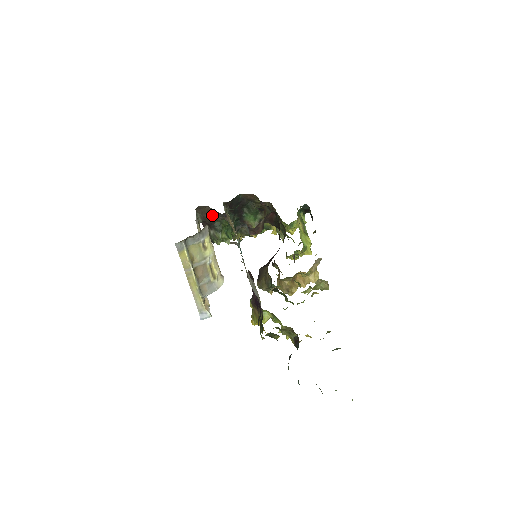
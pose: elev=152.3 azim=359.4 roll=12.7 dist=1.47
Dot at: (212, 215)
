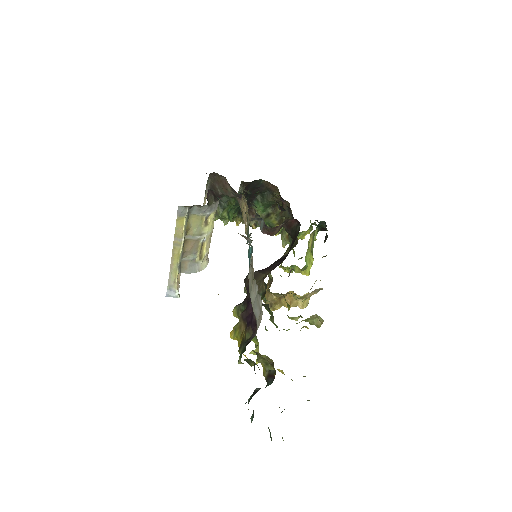
Dot at: (224, 188)
